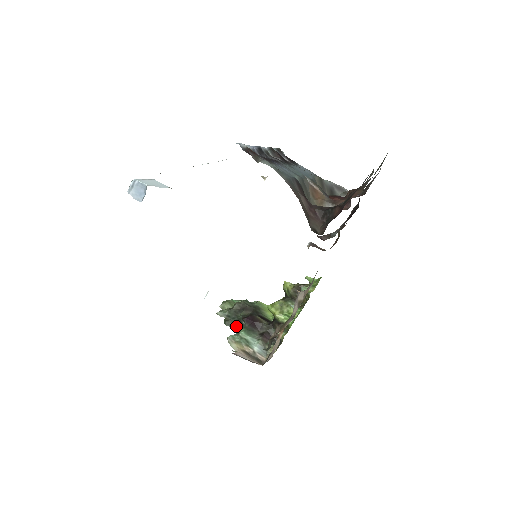
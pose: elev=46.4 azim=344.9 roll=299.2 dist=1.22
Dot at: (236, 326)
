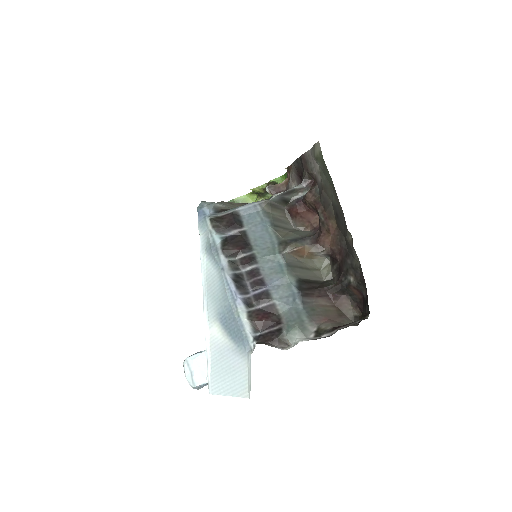
Dot at: occluded
